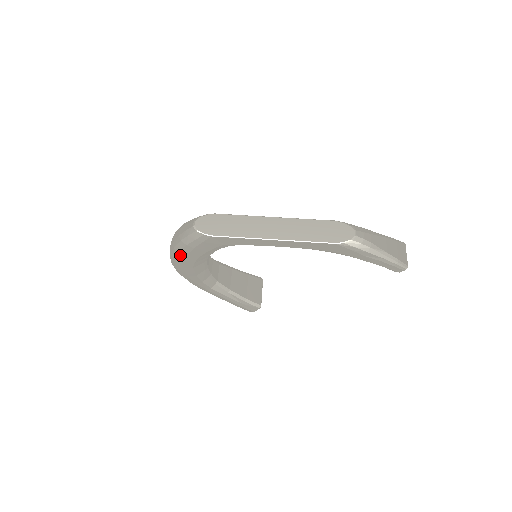
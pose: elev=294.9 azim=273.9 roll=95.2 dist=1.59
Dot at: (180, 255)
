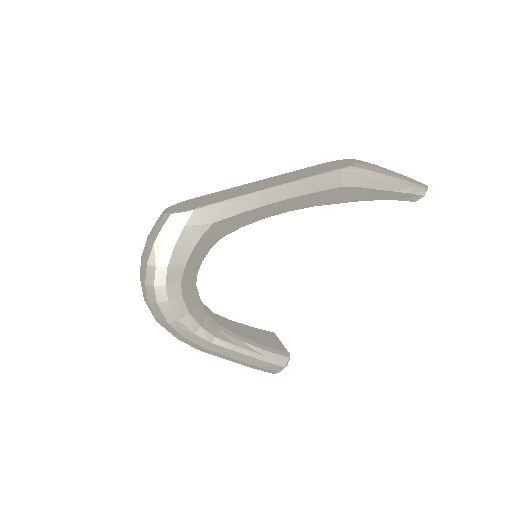
Dot at: (159, 270)
